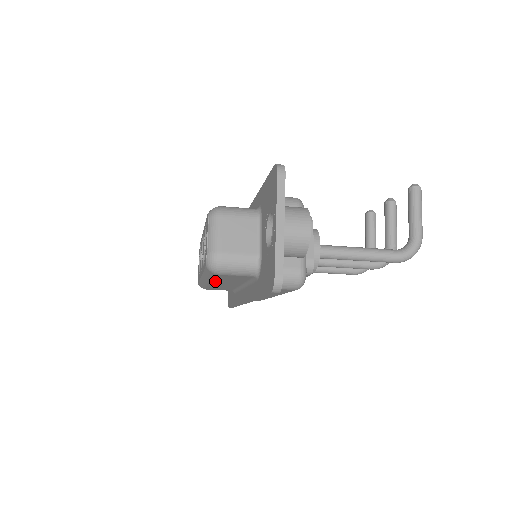
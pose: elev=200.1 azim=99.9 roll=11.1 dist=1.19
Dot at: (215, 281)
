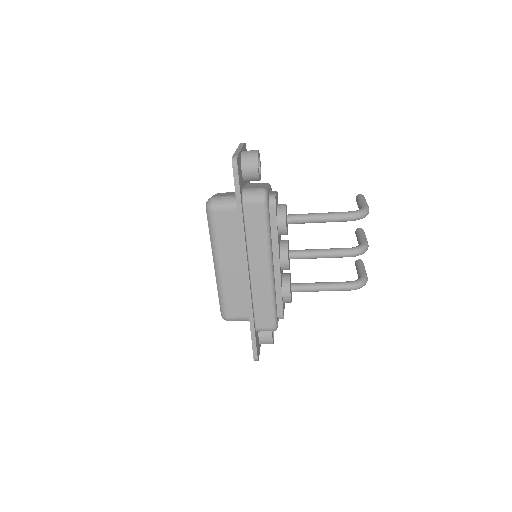
Dot at: (220, 252)
